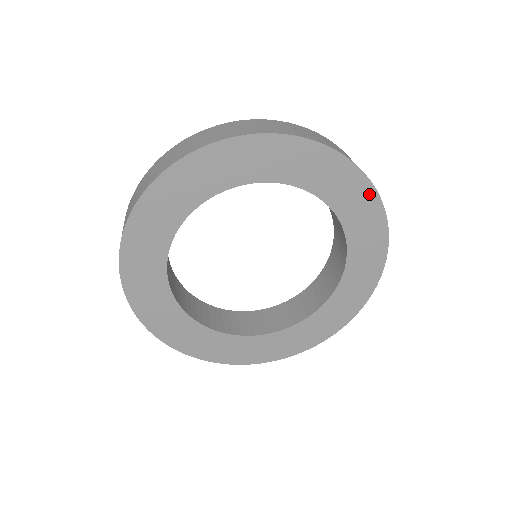
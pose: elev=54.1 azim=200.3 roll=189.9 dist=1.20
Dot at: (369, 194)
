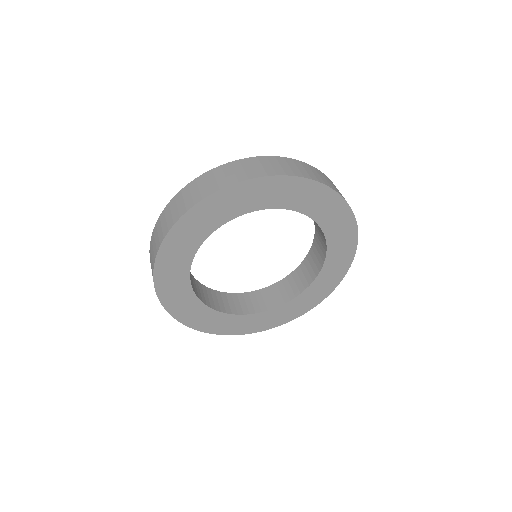
Dot at: (339, 277)
